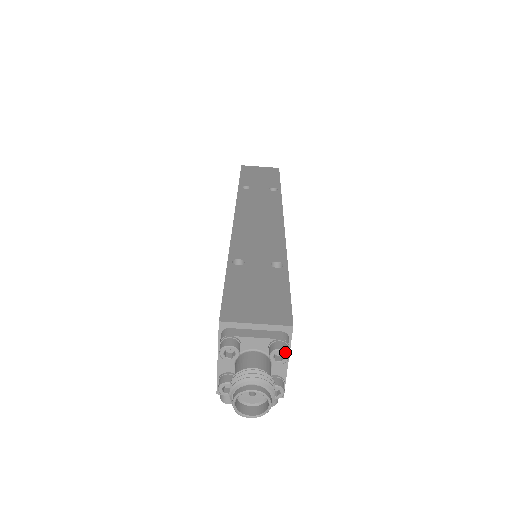
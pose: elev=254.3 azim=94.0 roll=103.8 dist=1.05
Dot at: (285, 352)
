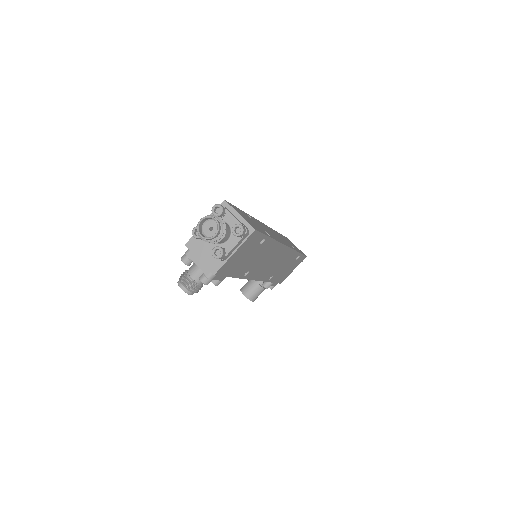
Dot at: (242, 229)
